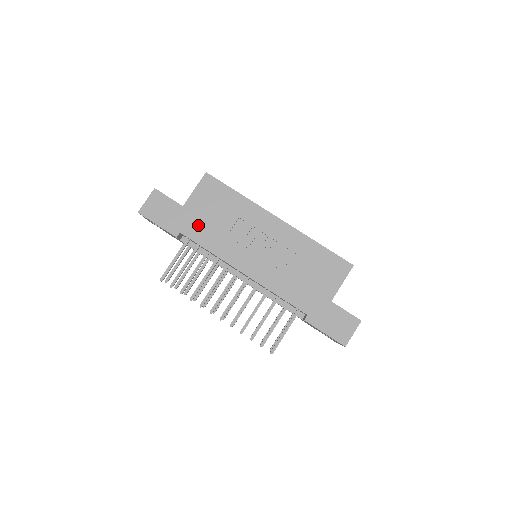
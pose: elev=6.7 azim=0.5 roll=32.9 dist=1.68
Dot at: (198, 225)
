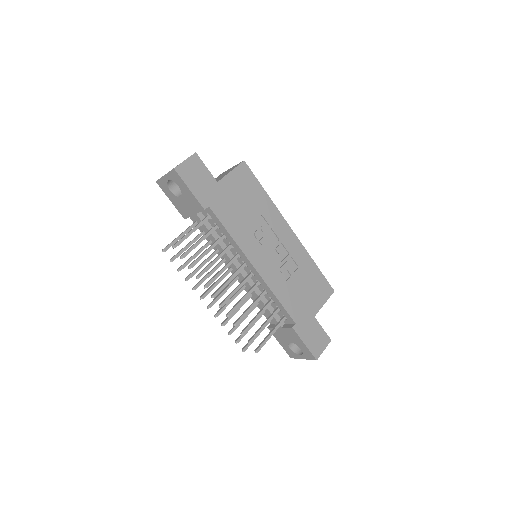
Dot at: (227, 206)
